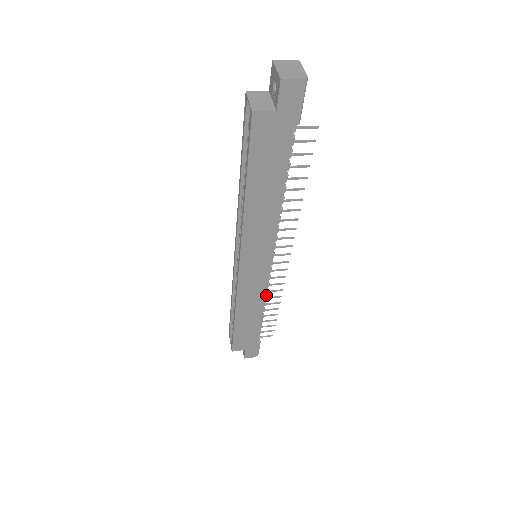
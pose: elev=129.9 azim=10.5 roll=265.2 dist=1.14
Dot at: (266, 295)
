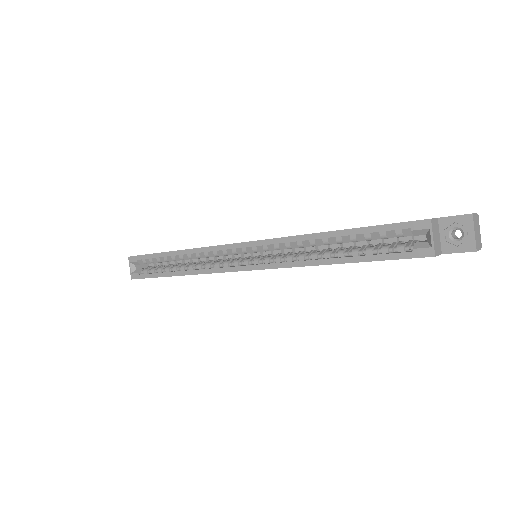
Dot at: occluded
